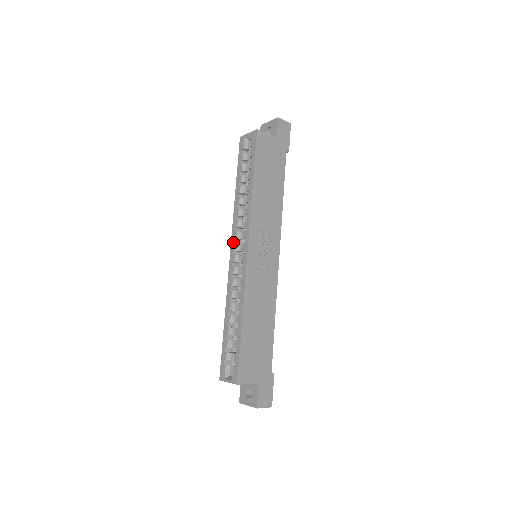
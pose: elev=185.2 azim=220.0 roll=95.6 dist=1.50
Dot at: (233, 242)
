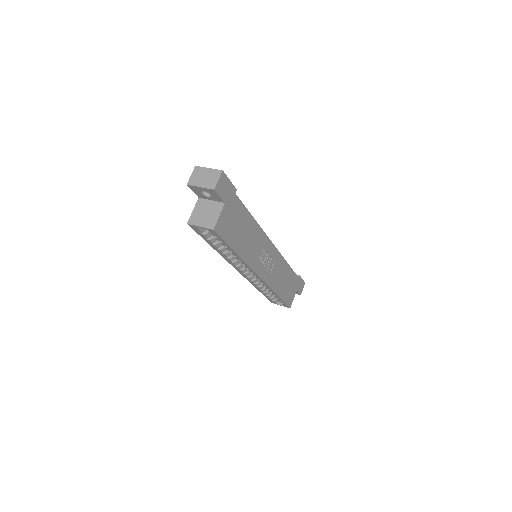
Dot at: (238, 270)
